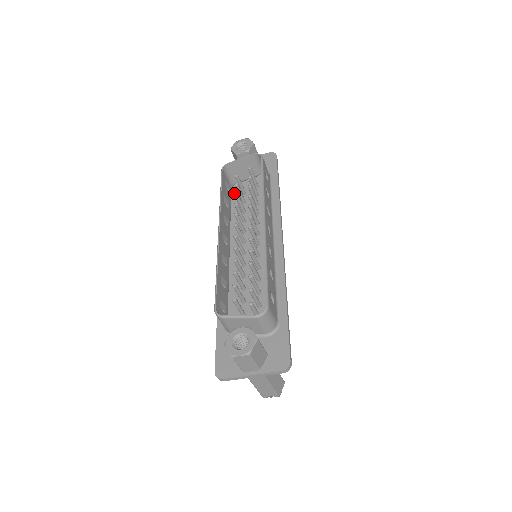
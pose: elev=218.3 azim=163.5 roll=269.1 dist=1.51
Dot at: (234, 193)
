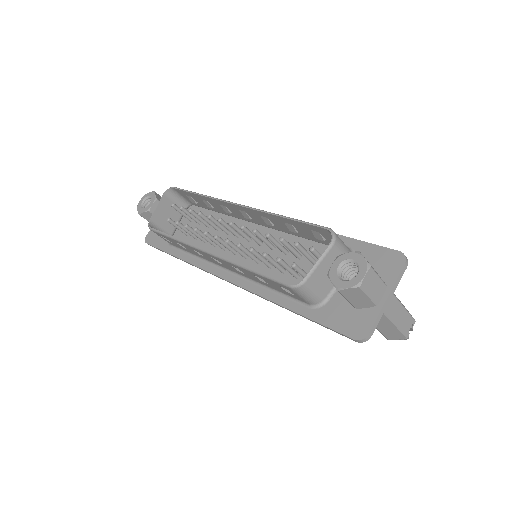
Dot at: occluded
